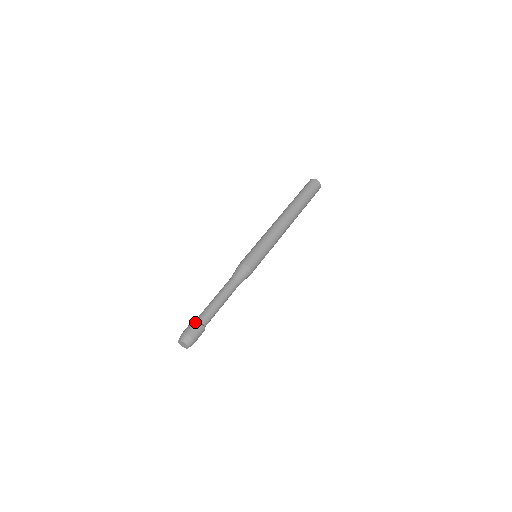
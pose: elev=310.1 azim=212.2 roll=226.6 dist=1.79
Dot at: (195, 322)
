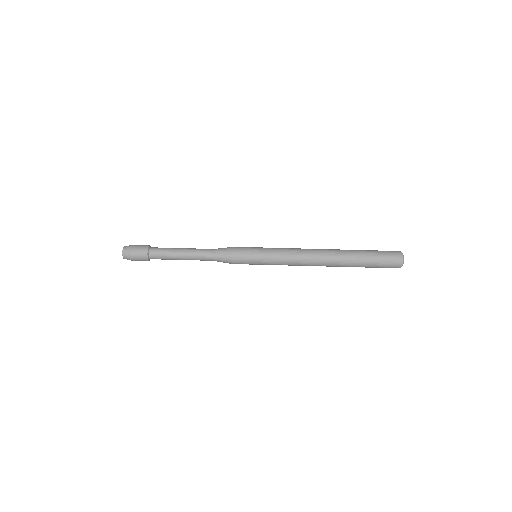
Dot at: (145, 255)
